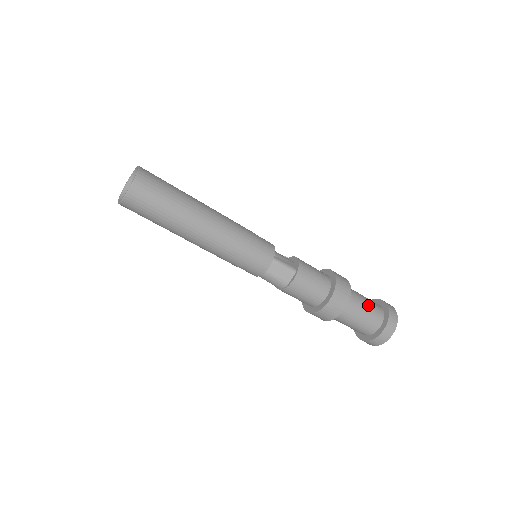
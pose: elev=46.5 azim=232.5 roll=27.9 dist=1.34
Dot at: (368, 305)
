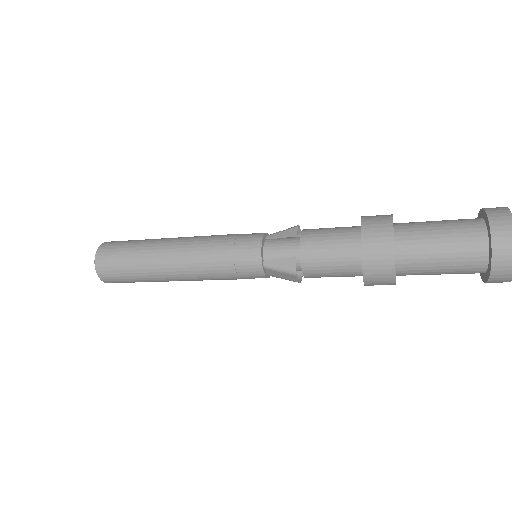
Dot at: (447, 253)
